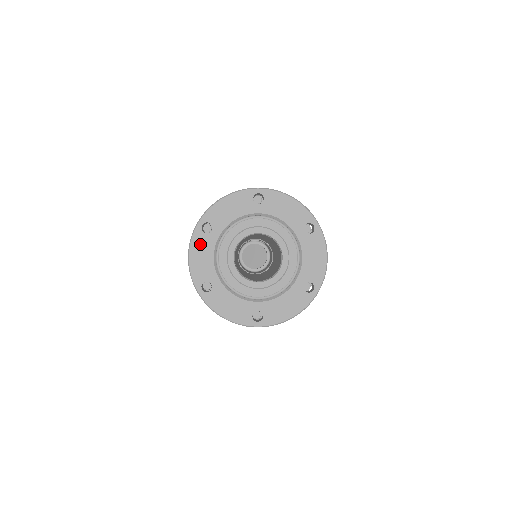
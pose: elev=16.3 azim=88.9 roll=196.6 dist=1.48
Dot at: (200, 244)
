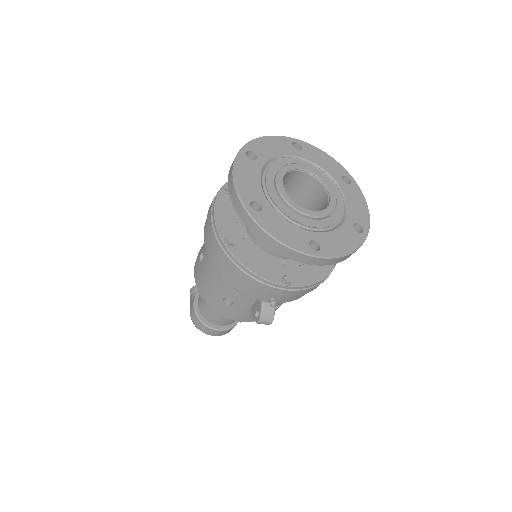
Dot at: (245, 167)
